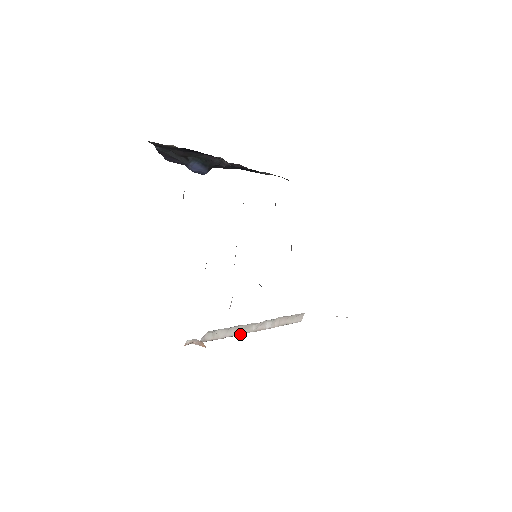
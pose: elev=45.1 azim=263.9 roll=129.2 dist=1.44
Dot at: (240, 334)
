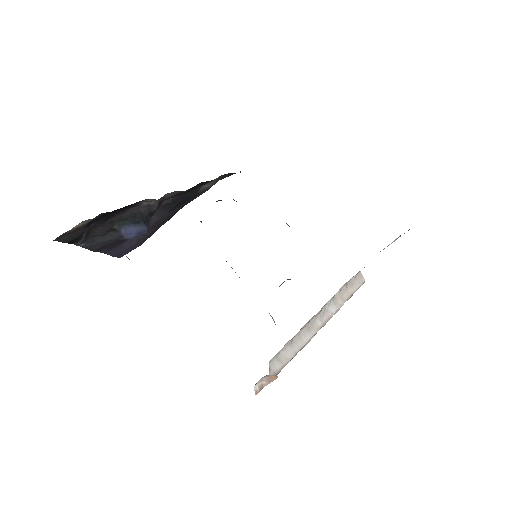
Dot at: (310, 339)
